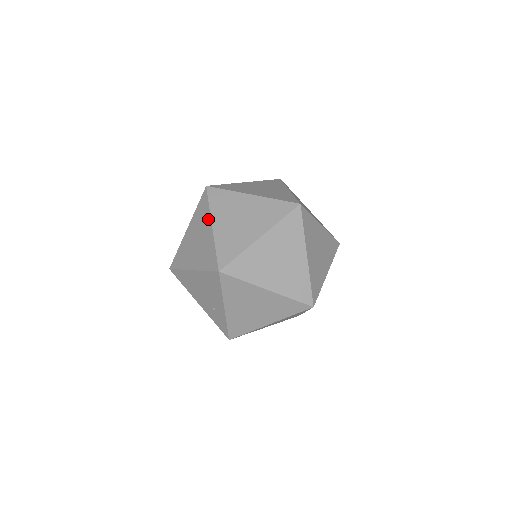
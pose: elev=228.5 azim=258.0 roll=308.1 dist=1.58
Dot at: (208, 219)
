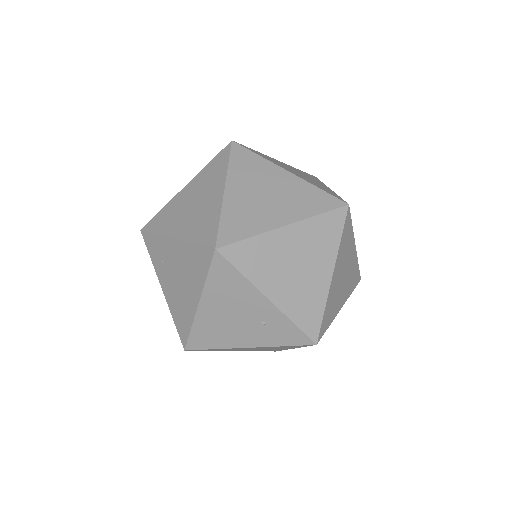
Dot at: (165, 242)
